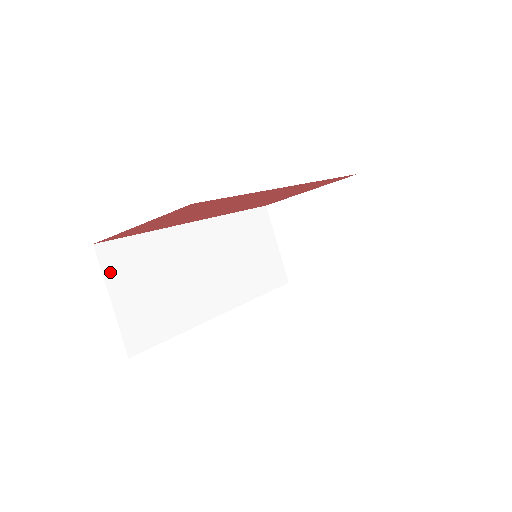
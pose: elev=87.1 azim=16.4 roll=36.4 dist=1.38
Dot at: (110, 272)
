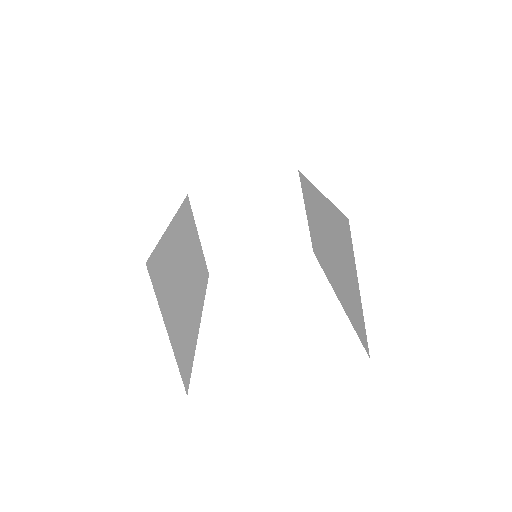
Dot at: (159, 296)
